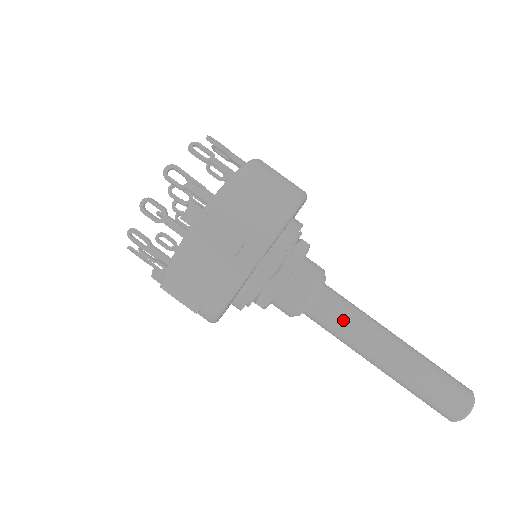
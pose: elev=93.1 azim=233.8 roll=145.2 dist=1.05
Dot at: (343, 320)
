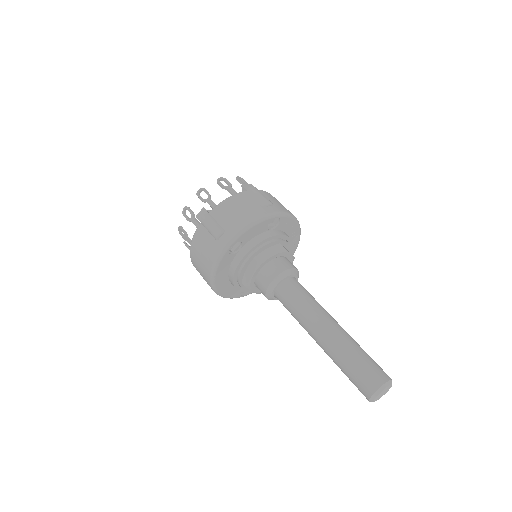
Dot at: (307, 295)
